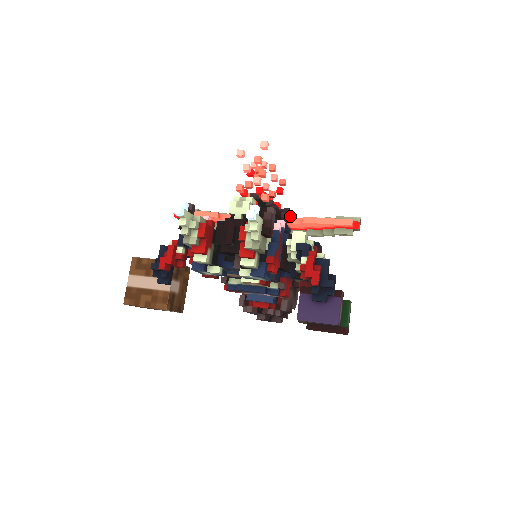
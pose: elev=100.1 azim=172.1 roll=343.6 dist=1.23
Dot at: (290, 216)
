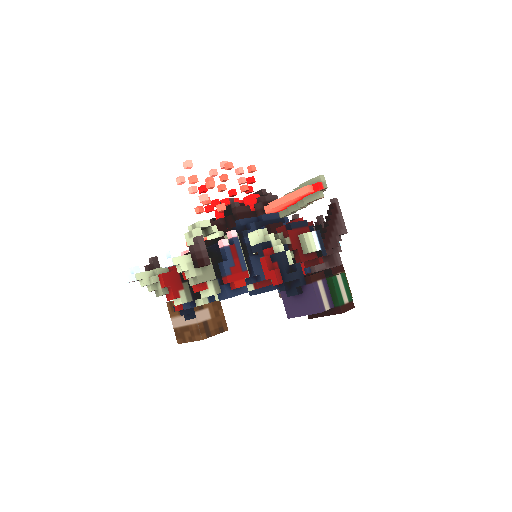
Dot at: (268, 202)
